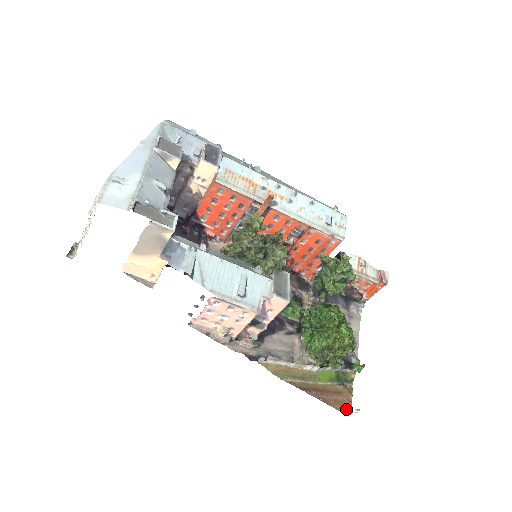
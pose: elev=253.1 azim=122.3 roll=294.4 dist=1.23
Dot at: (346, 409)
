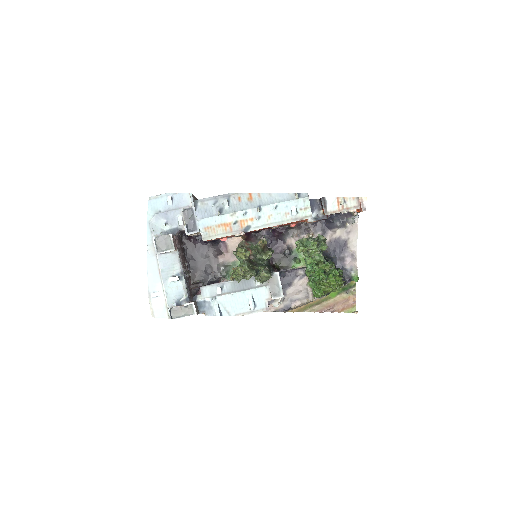
Dot at: (352, 308)
